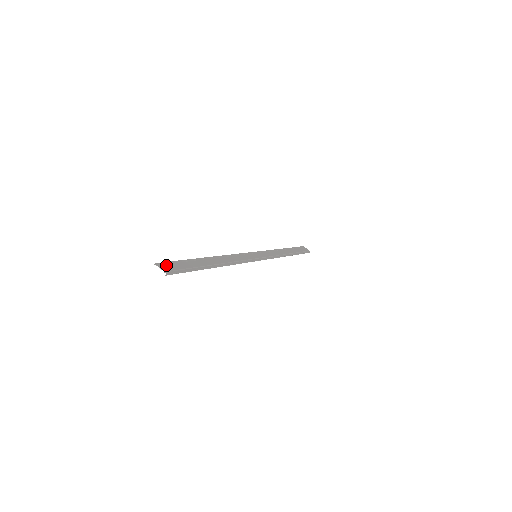
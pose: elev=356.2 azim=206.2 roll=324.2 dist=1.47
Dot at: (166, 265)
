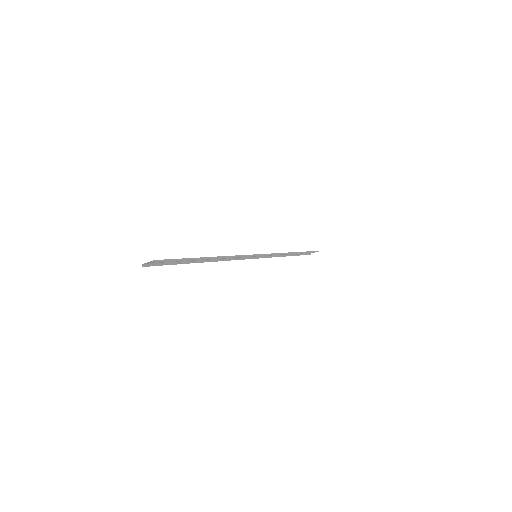
Dot at: (154, 263)
